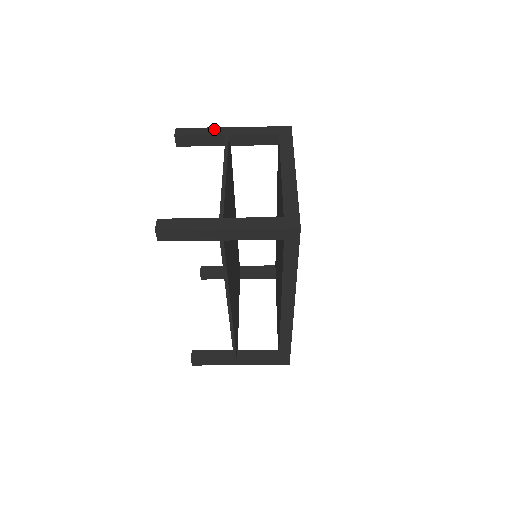
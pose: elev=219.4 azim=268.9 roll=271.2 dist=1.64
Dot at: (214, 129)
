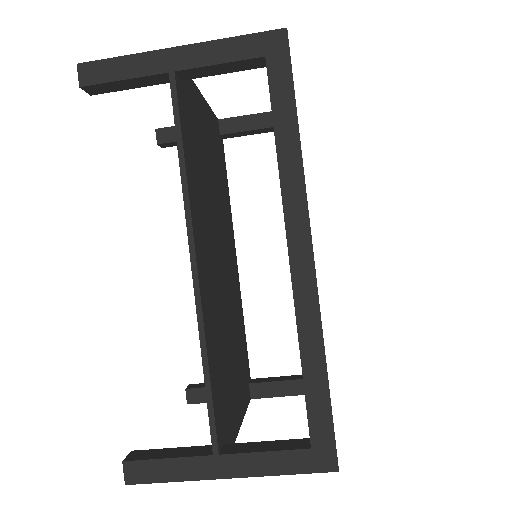
Dot at: occluded
